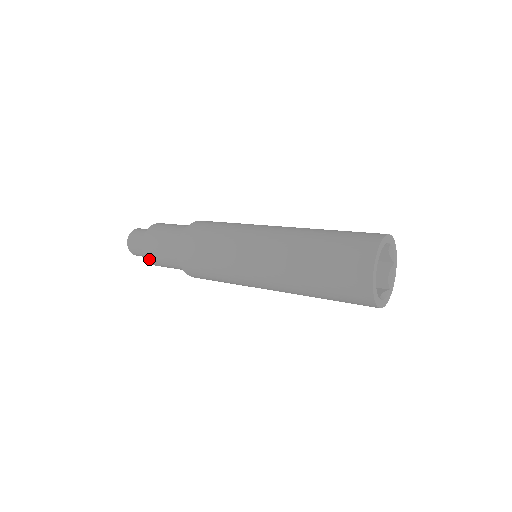
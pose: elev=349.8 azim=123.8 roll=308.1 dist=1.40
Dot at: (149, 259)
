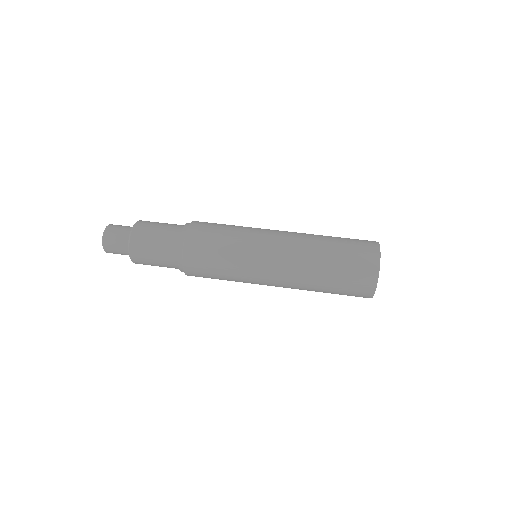
Dot at: (135, 252)
